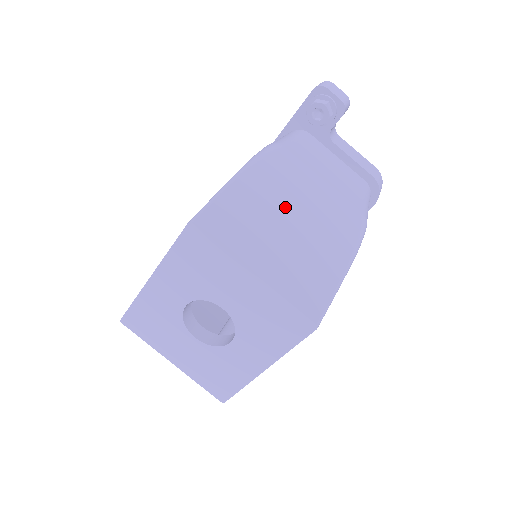
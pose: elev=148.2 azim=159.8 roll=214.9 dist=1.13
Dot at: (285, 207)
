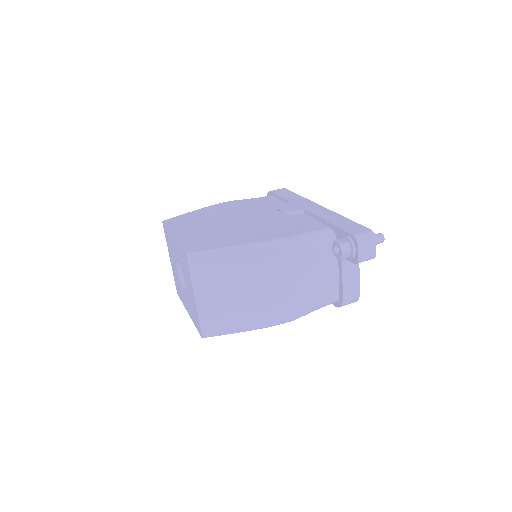
Dot at: (249, 281)
